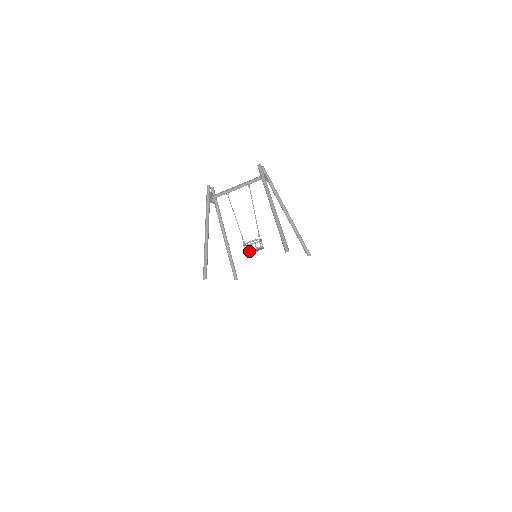
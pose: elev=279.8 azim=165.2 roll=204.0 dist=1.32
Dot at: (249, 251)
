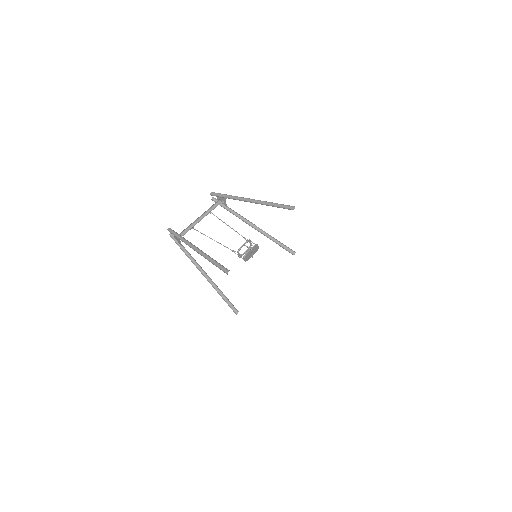
Dot at: (248, 252)
